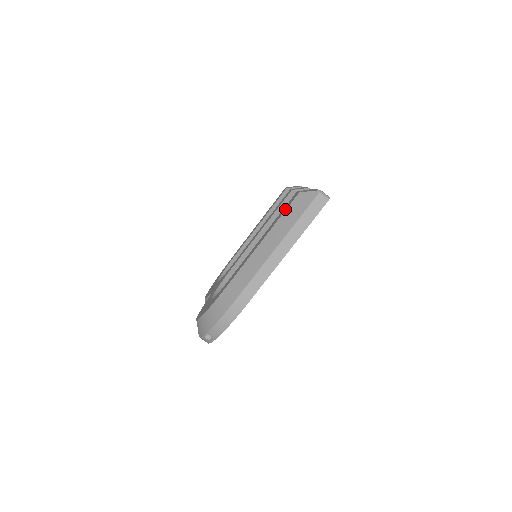
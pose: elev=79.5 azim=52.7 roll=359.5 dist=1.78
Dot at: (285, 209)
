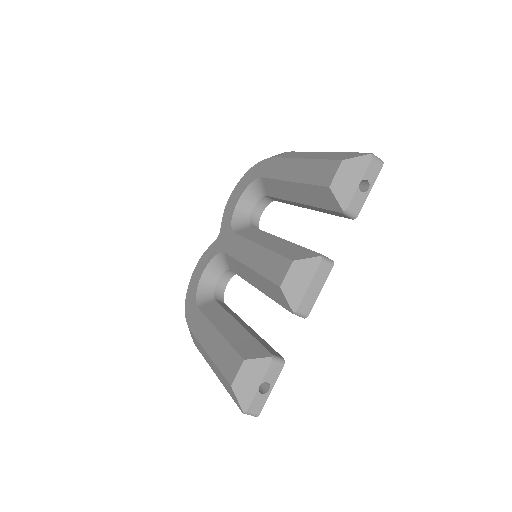
Dot at: (223, 369)
